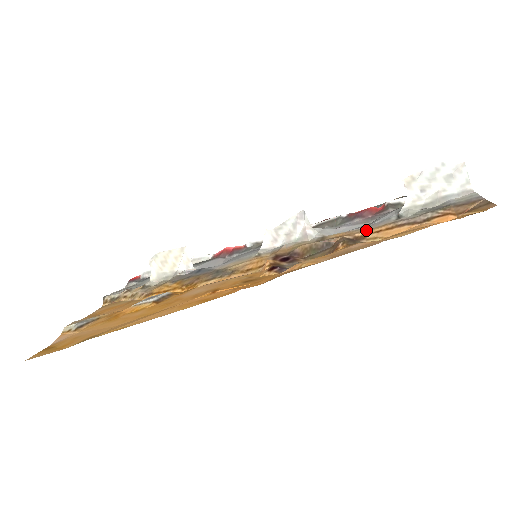
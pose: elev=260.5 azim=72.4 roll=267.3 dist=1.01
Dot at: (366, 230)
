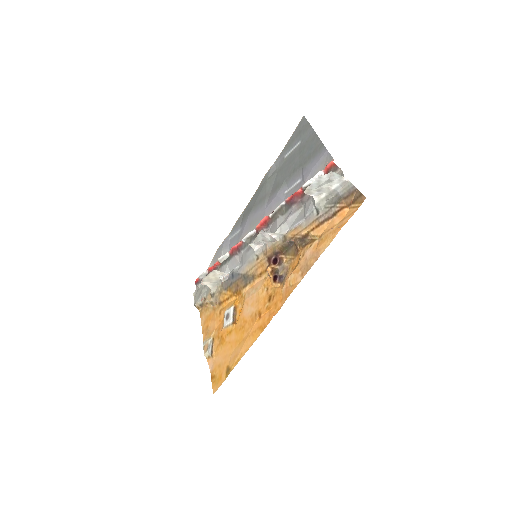
Dot at: (305, 228)
